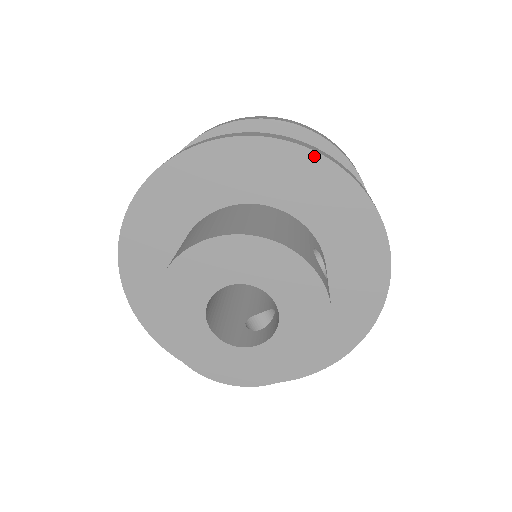
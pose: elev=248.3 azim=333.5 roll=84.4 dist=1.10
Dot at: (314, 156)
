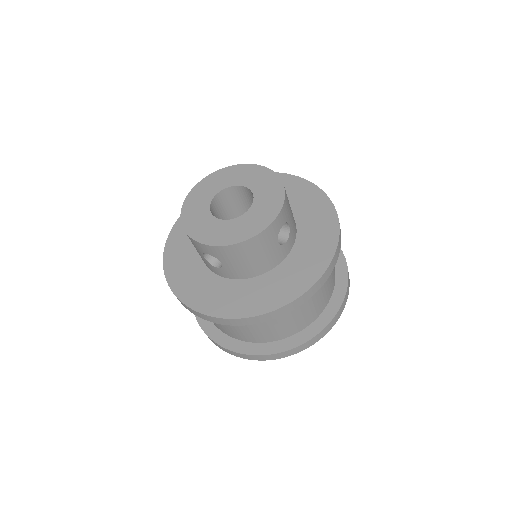
Dot at: (334, 214)
